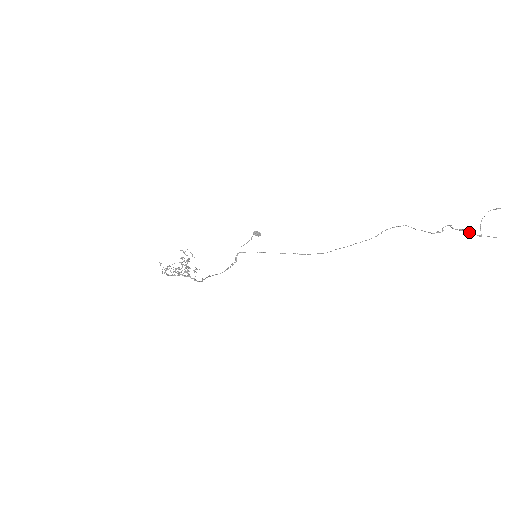
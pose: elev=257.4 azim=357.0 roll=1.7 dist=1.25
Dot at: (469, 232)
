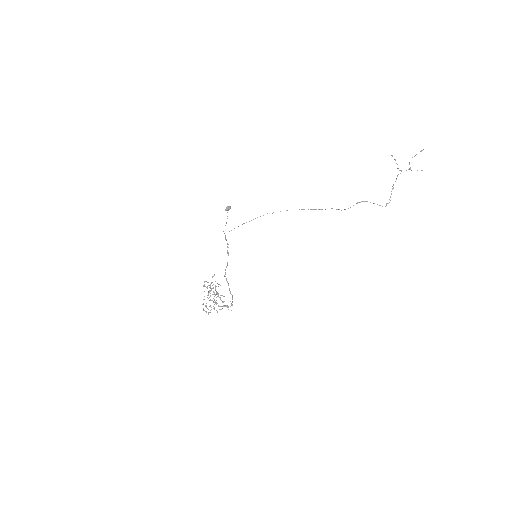
Dot at: occluded
